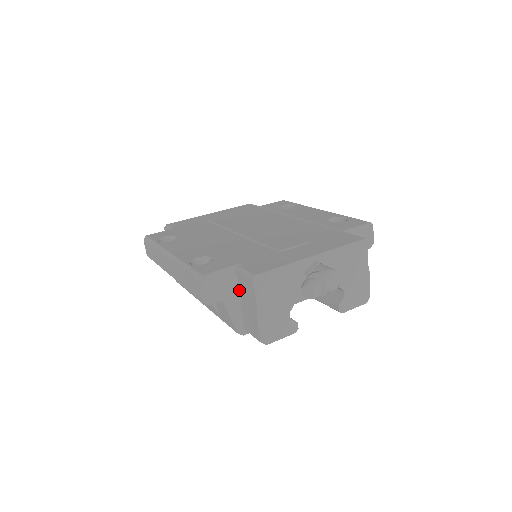
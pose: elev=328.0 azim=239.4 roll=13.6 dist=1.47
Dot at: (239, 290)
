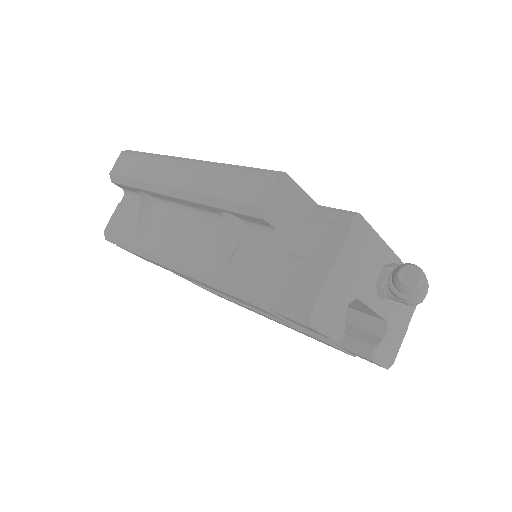
Dot at: (297, 237)
